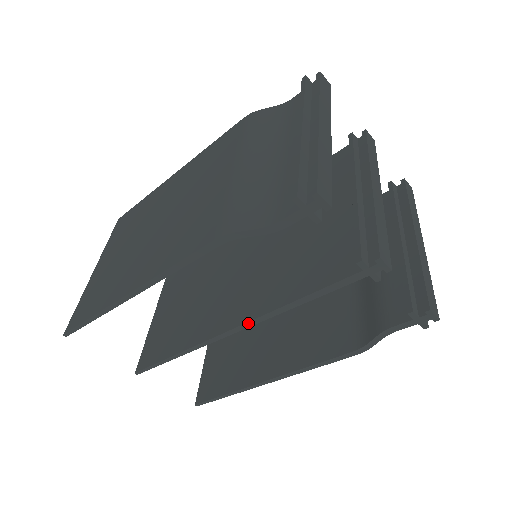
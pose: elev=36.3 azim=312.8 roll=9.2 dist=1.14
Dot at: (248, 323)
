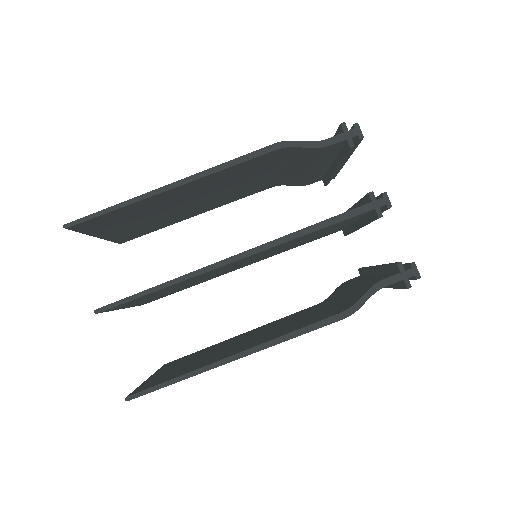
Dot at: (259, 247)
